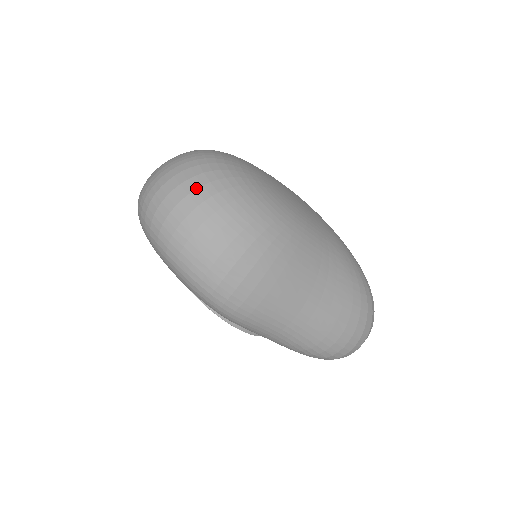
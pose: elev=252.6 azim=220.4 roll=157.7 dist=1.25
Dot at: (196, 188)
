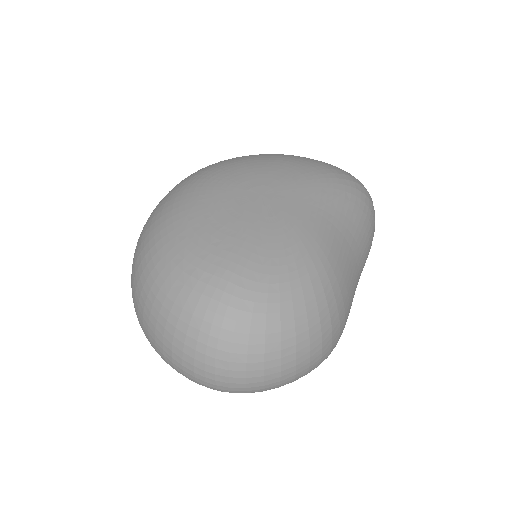
Dot at: (263, 352)
